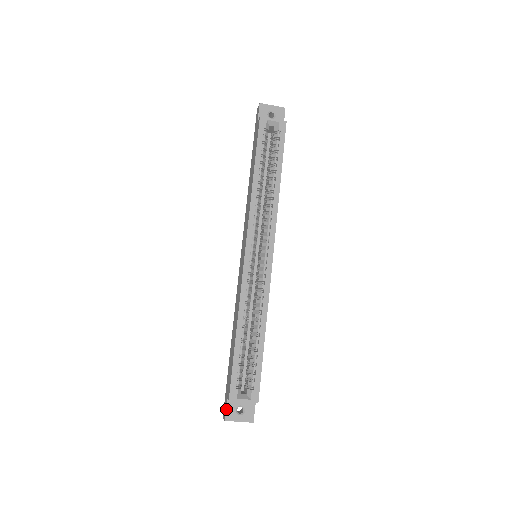
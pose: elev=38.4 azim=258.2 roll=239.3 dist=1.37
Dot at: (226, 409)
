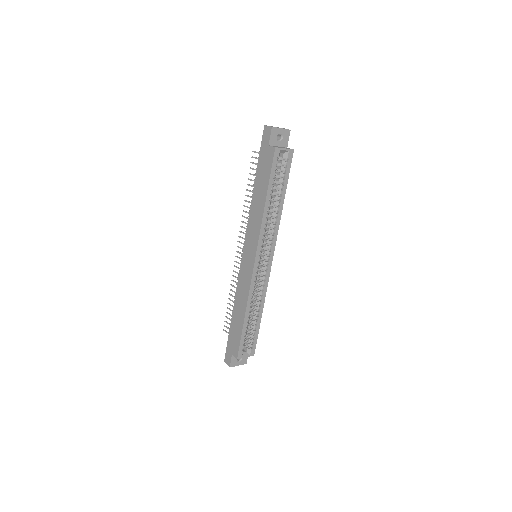
Dot at: (231, 361)
